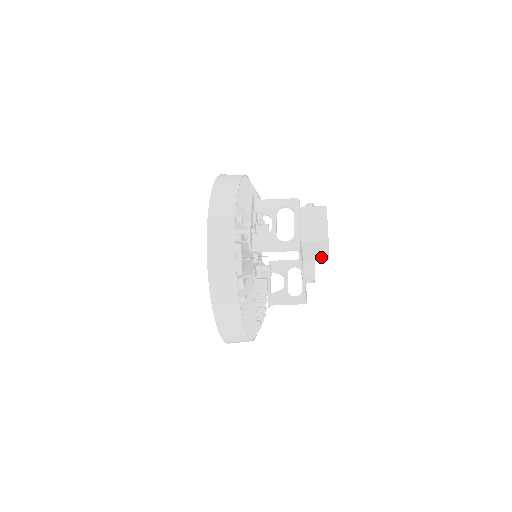
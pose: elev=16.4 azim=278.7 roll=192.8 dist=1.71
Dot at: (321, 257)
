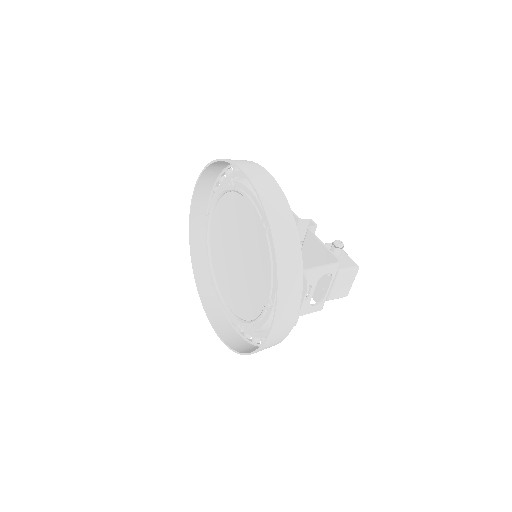
Dot at: occluded
